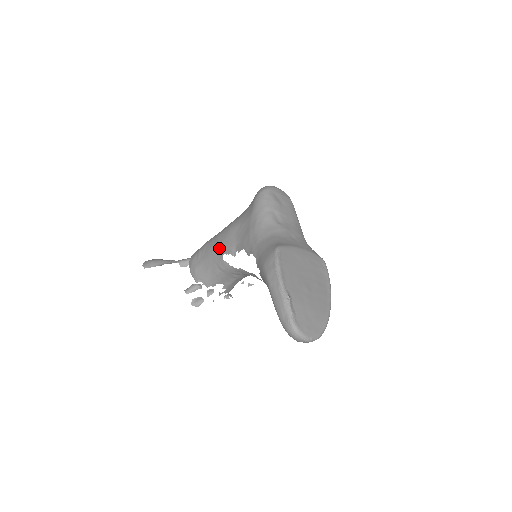
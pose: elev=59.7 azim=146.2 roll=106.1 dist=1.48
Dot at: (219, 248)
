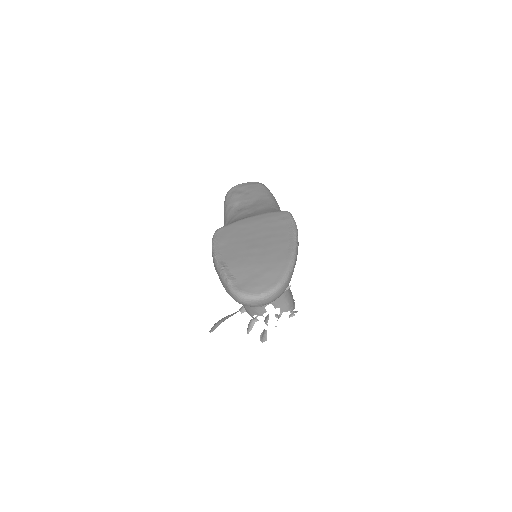
Dot at: occluded
